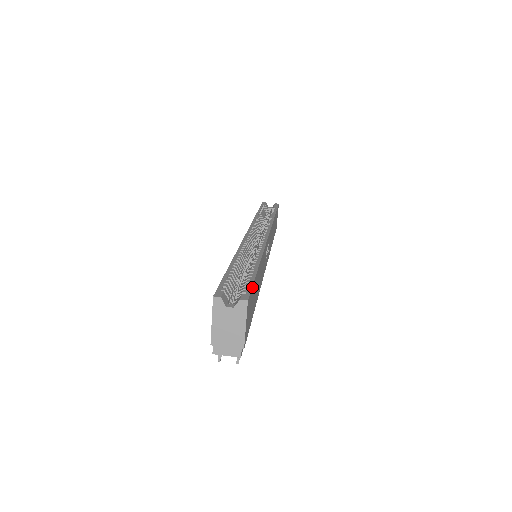
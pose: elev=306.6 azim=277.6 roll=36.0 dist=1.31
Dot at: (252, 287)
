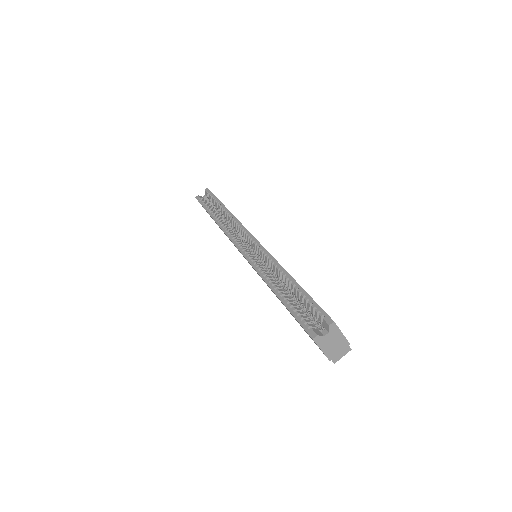
Dot at: (318, 305)
